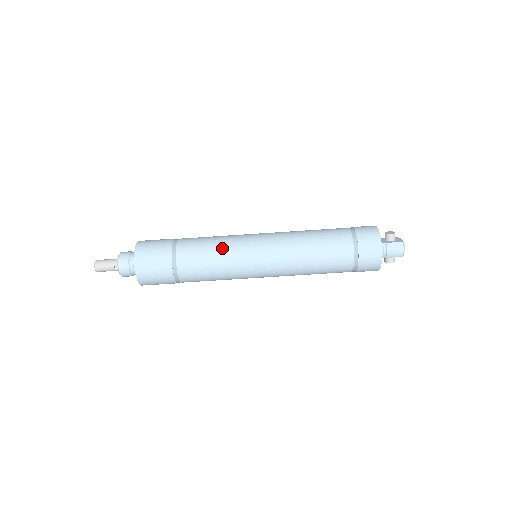
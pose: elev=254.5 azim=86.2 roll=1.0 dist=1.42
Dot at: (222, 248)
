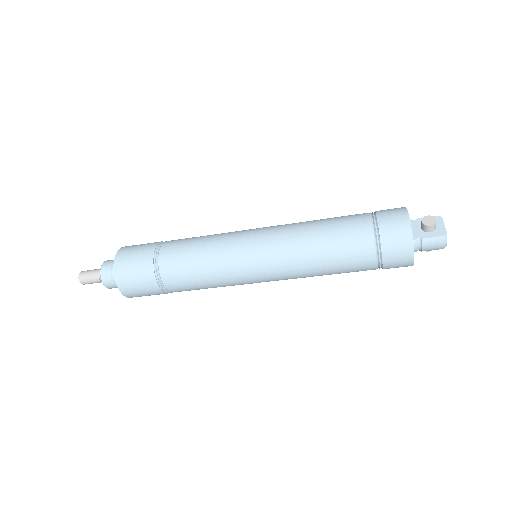
Dot at: (211, 266)
